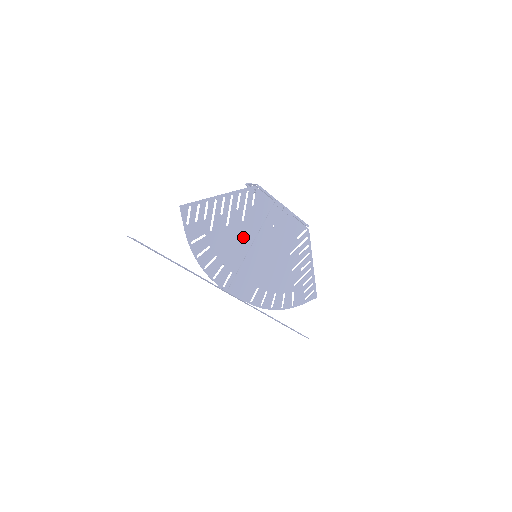
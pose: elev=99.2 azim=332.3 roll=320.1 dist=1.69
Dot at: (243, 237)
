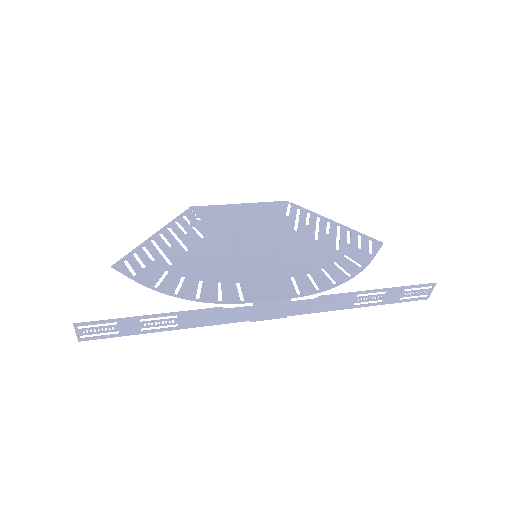
Dot at: (218, 249)
